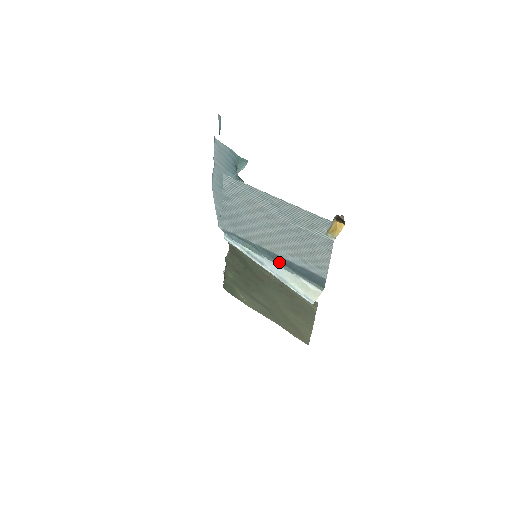
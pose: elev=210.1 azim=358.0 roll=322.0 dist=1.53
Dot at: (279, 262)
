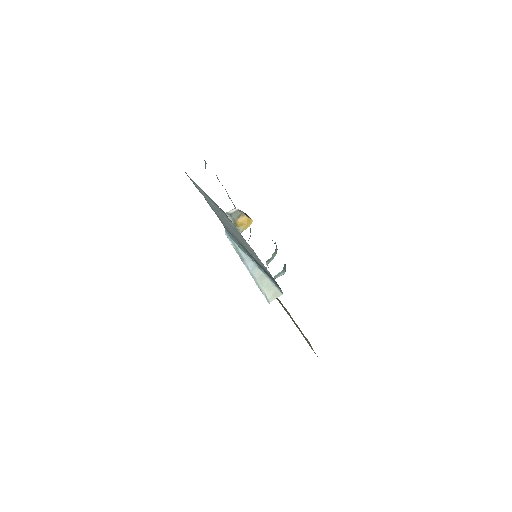
Dot at: occluded
